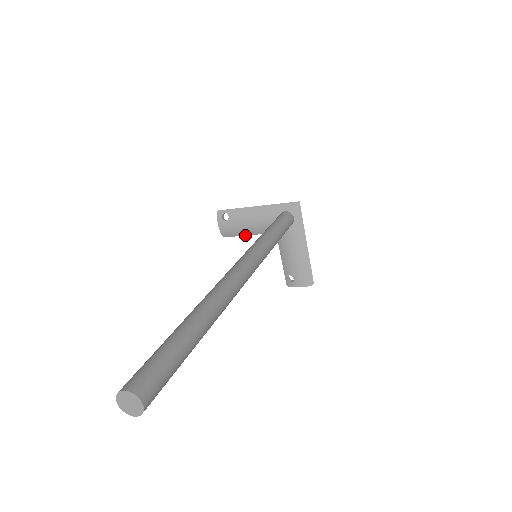
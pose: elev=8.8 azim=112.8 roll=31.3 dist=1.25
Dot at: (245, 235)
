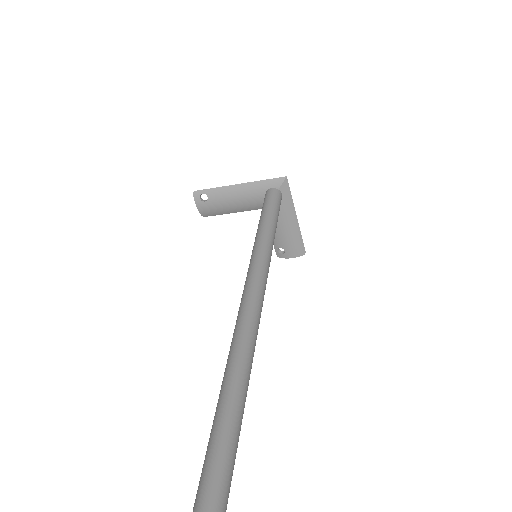
Dot at: (228, 213)
